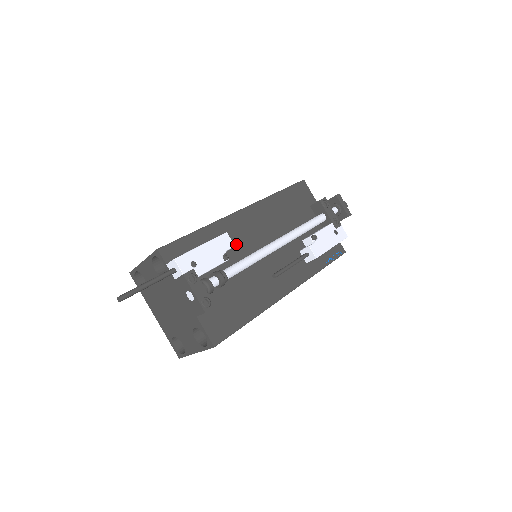
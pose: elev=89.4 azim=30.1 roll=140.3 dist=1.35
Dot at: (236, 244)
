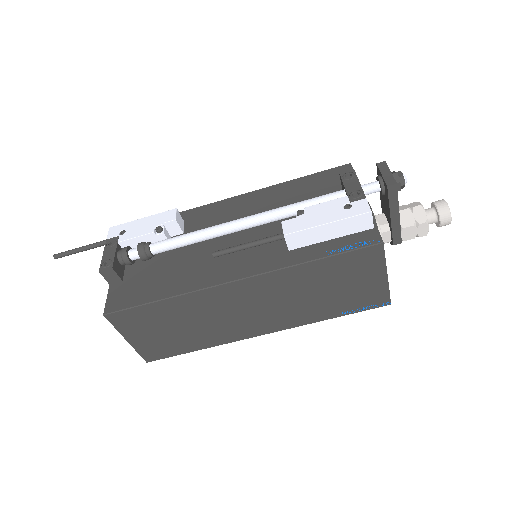
Dot at: (200, 227)
